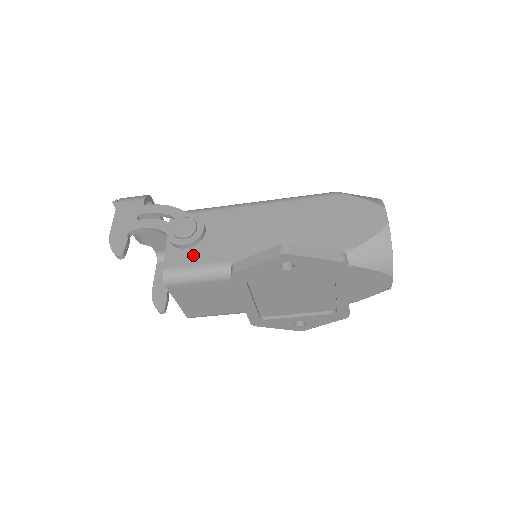
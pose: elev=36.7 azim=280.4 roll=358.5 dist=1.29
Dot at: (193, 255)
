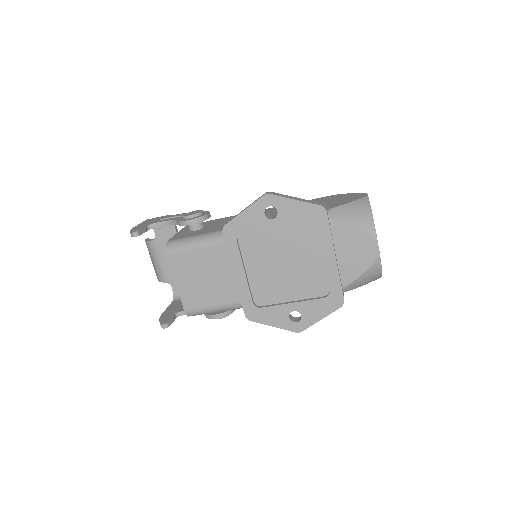
Dot at: (196, 232)
